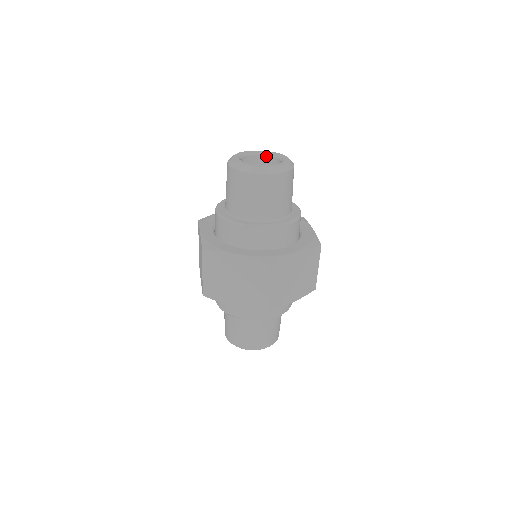
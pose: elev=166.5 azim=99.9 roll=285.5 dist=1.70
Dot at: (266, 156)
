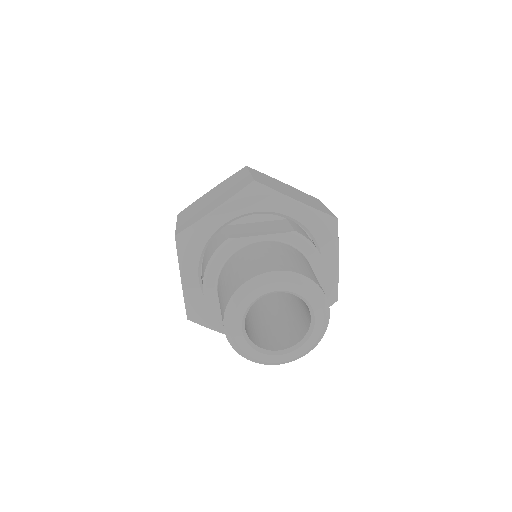
Dot at: (290, 293)
